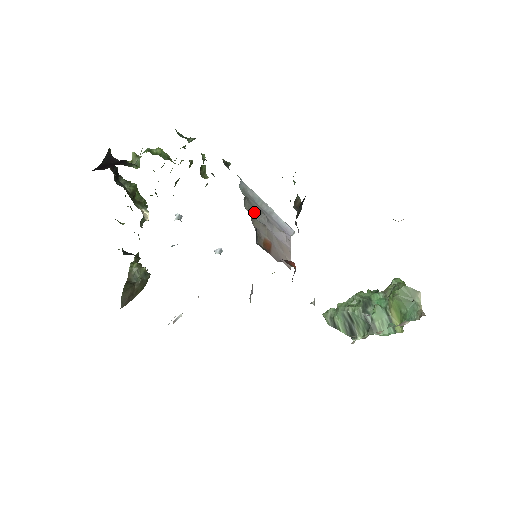
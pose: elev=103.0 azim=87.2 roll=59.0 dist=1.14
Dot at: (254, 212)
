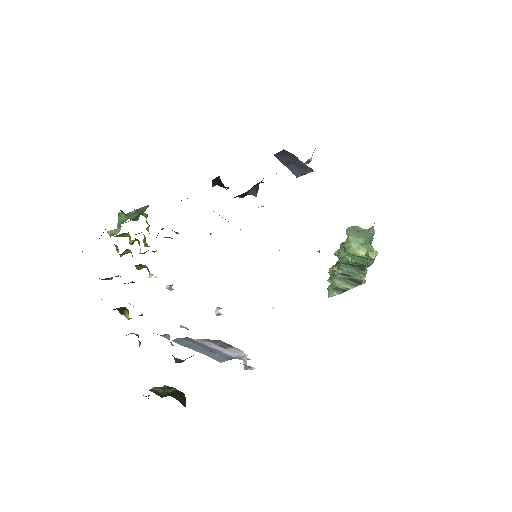
Dot at: occluded
